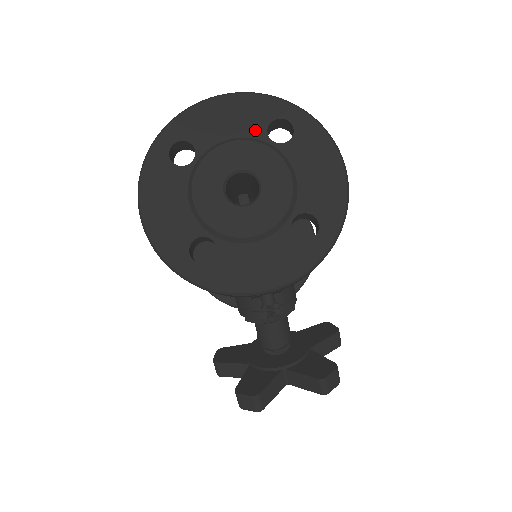
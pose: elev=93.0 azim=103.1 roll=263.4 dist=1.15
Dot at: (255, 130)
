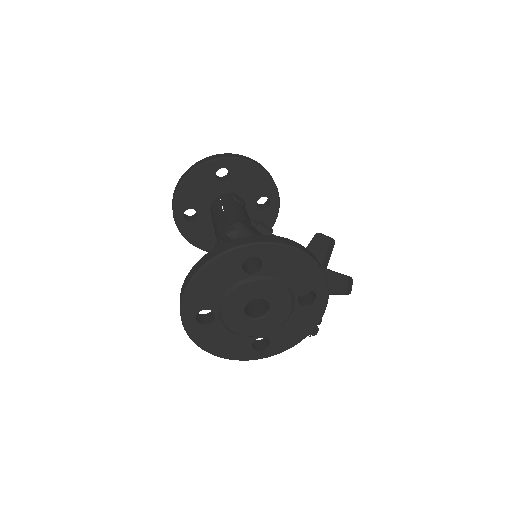
Dot at: (236, 276)
